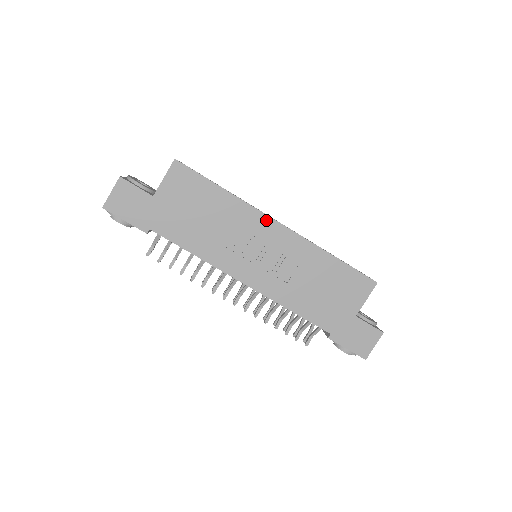
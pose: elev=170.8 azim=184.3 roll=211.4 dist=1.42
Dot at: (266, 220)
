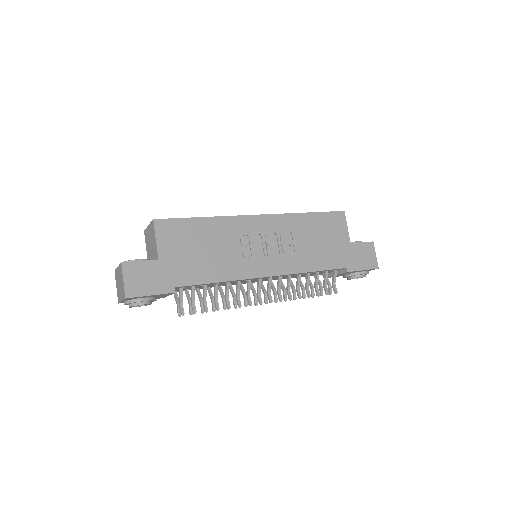
Dot at: (248, 219)
